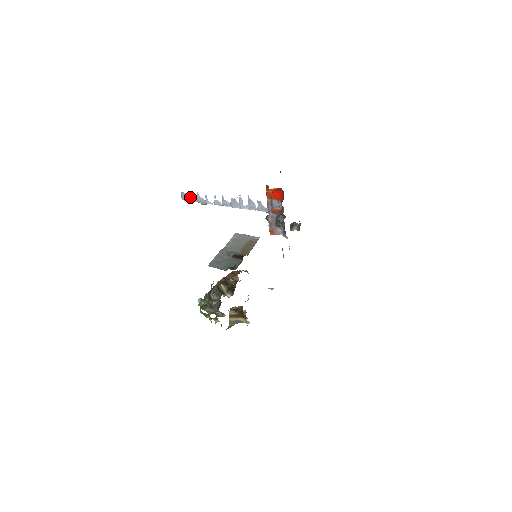
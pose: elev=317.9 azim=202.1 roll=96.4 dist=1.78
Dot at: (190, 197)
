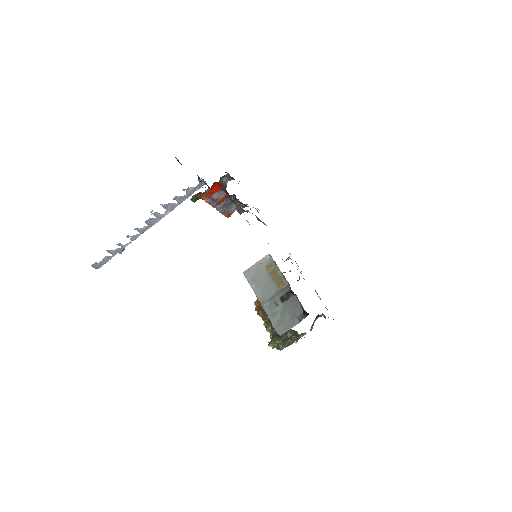
Dot at: (103, 260)
